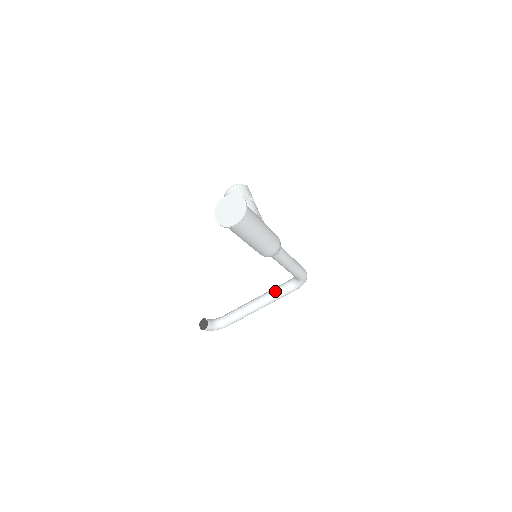
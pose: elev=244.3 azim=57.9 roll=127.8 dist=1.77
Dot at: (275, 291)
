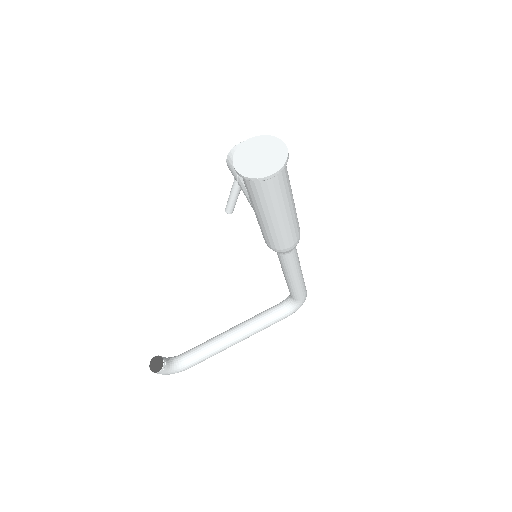
Dot at: (261, 317)
